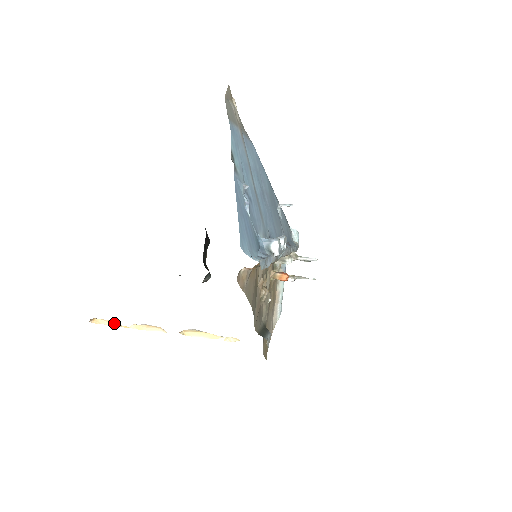
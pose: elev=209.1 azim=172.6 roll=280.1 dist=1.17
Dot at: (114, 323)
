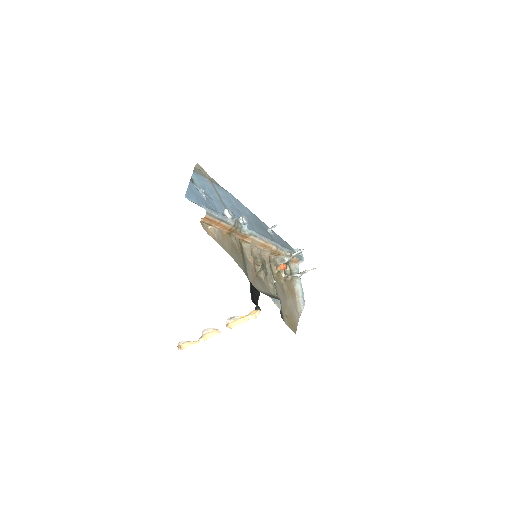
Dot at: (191, 342)
